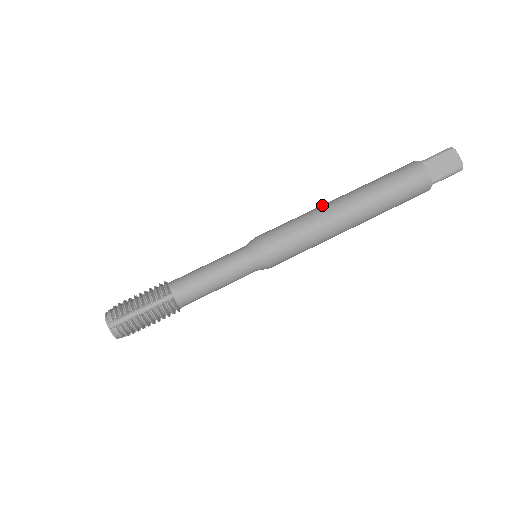
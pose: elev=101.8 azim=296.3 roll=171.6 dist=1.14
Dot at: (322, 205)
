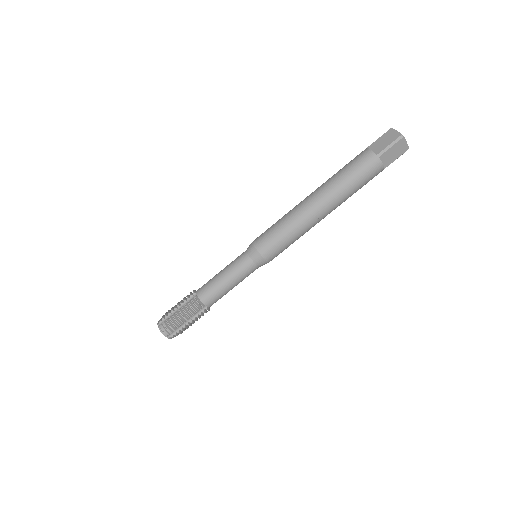
Dot at: (302, 209)
